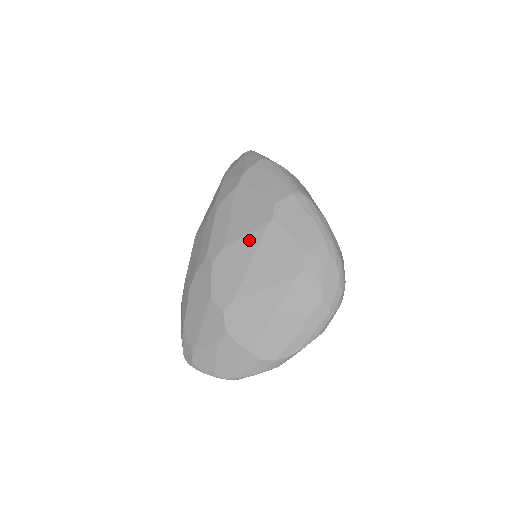
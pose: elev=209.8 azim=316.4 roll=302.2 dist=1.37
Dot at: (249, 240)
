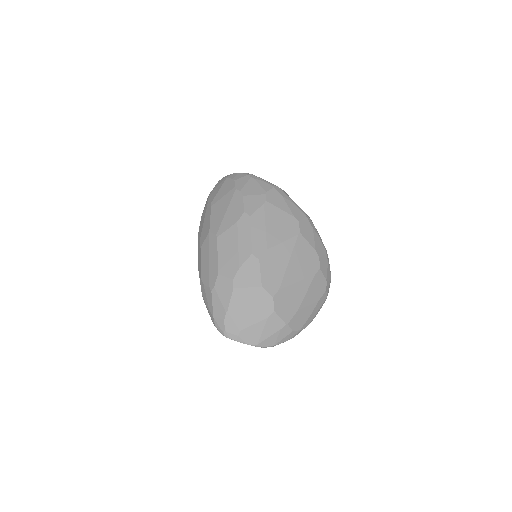
Dot at: (286, 246)
